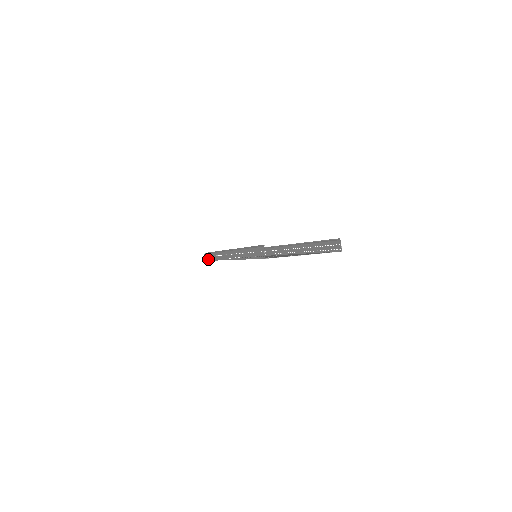
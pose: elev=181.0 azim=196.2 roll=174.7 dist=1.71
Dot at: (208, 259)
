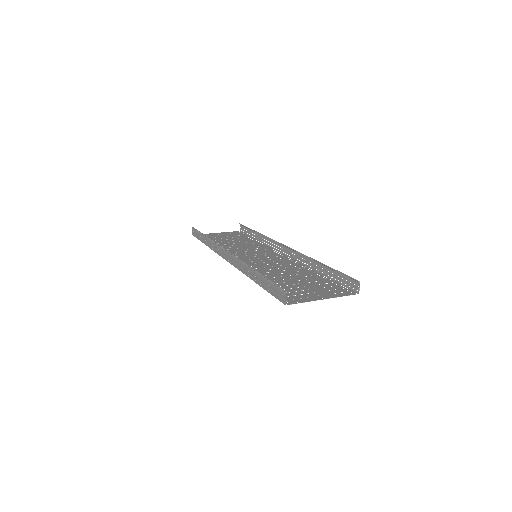
Dot at: occluded
